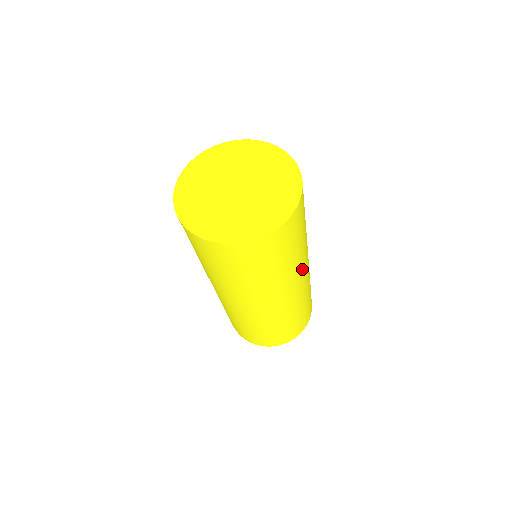
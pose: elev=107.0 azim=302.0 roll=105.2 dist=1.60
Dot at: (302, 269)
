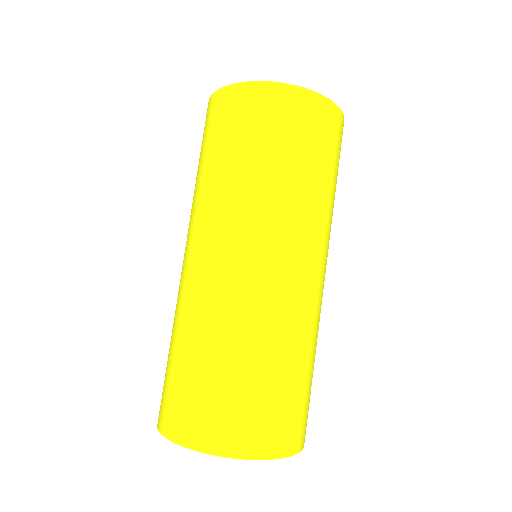
Dot at: (290, 235)
